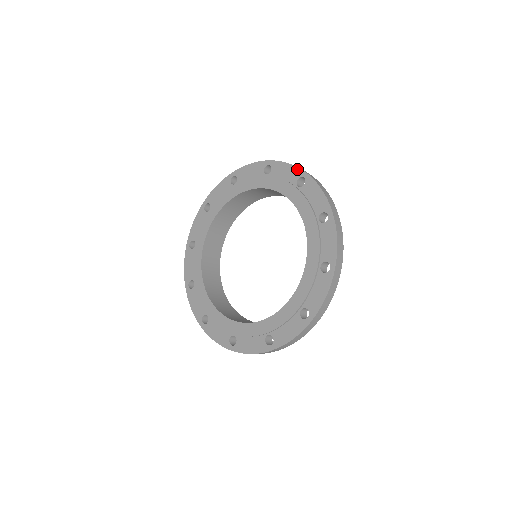
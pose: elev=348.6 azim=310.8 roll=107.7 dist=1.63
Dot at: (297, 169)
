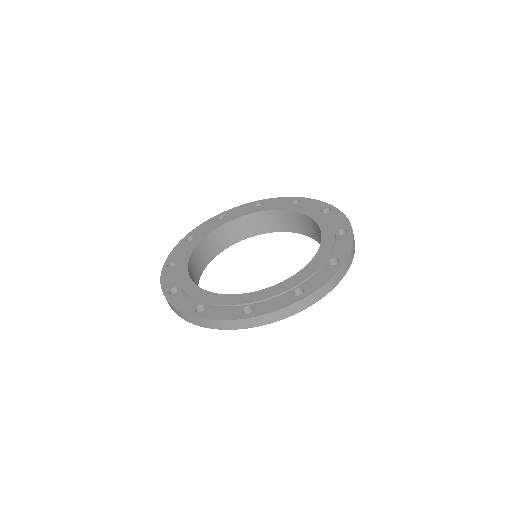
Dot at: (289, 197)
